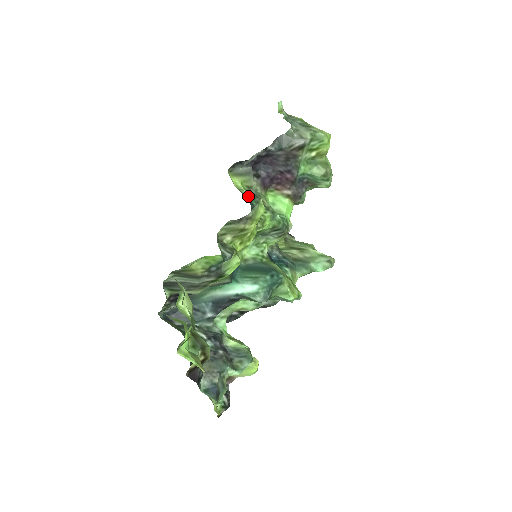
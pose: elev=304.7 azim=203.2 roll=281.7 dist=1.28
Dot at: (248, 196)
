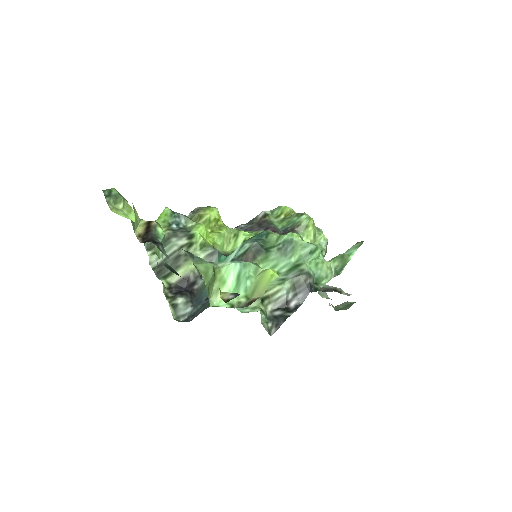
Dot at: occluded
